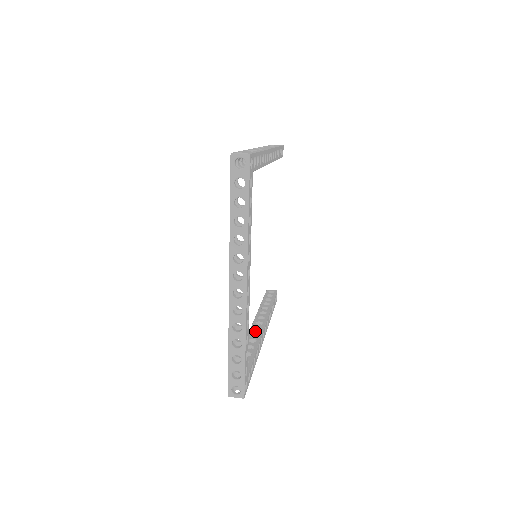
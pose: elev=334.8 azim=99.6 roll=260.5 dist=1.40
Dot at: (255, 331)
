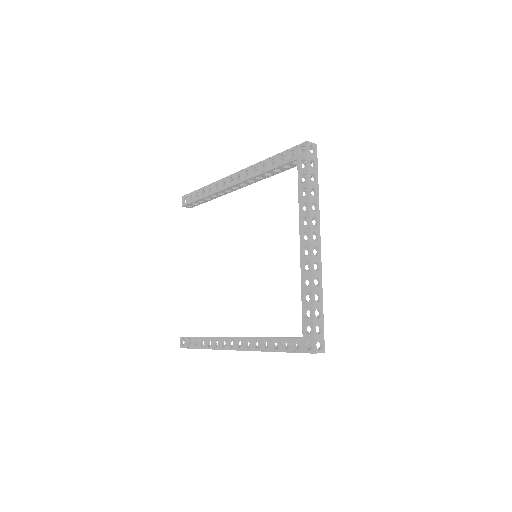
Dot at: occluded
